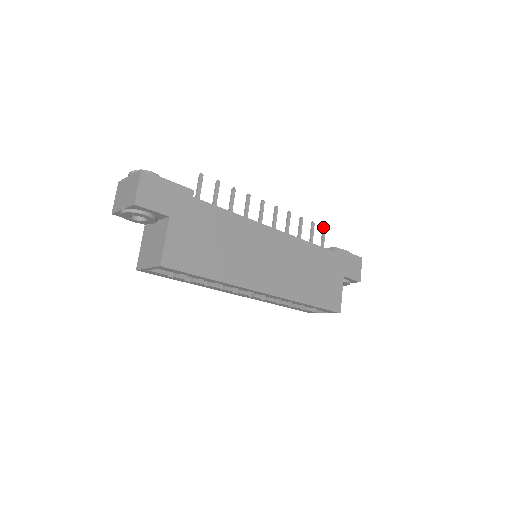
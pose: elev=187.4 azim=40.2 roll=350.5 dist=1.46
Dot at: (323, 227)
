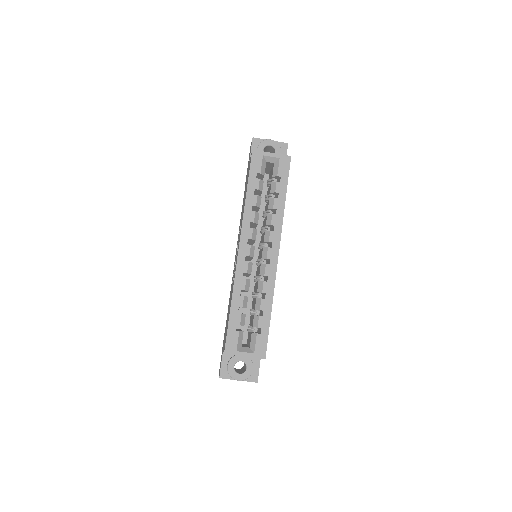
Dot at: occluded
